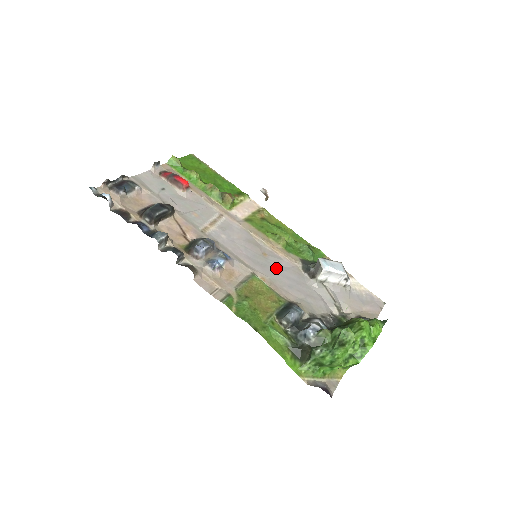
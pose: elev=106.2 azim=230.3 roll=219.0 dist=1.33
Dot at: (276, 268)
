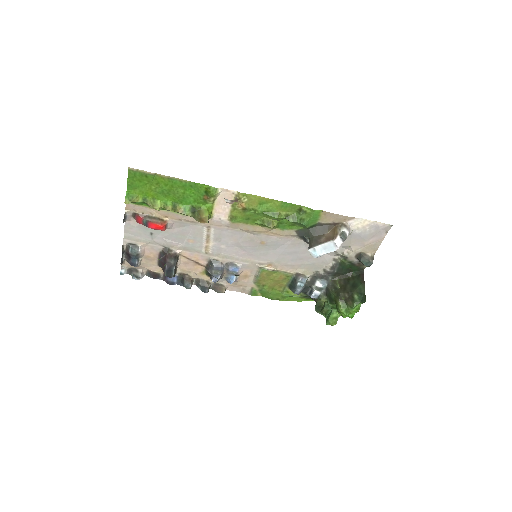
Dot at: (277, 250)
